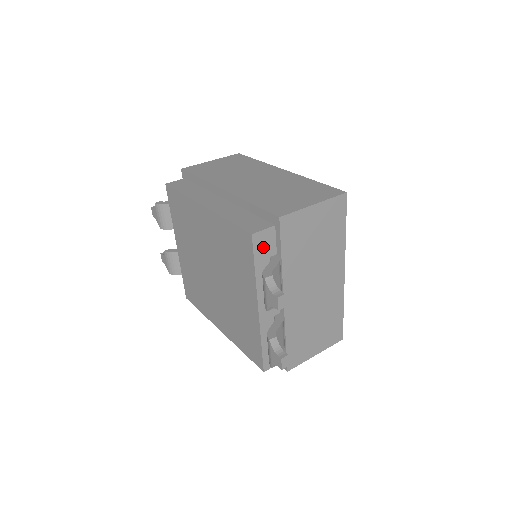
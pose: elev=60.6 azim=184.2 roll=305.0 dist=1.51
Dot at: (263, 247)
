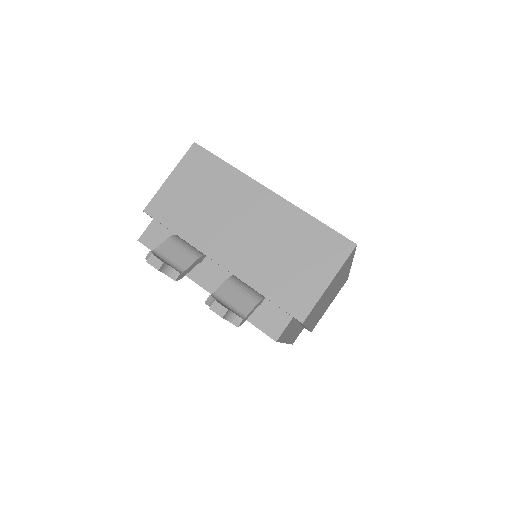
Dot at: (158, 241)
